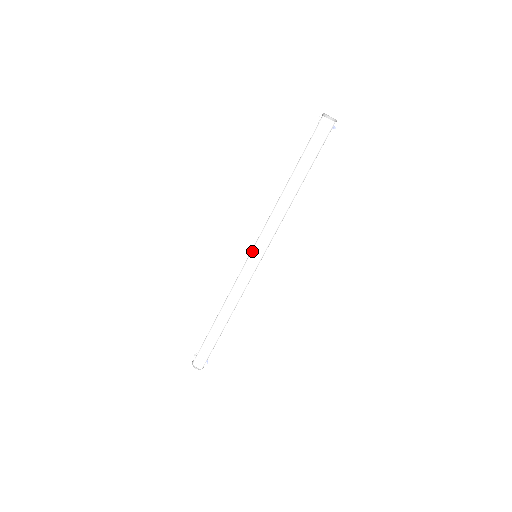
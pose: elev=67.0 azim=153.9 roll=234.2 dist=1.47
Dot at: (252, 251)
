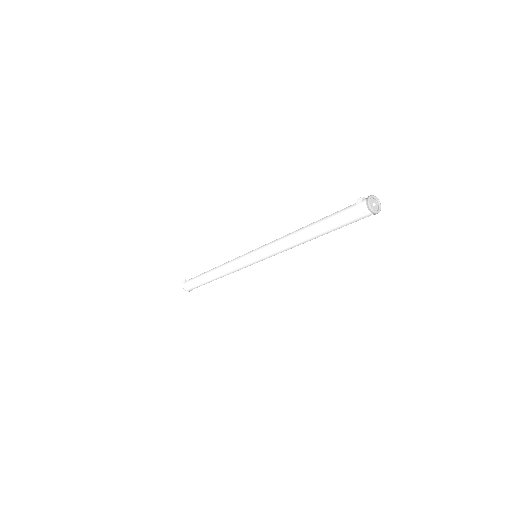
Dot at: (254, 259)
